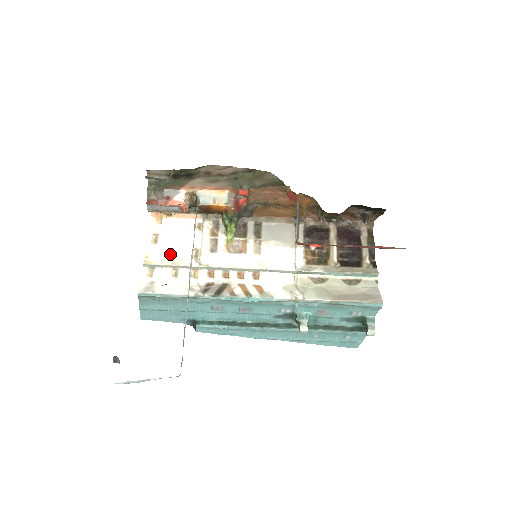
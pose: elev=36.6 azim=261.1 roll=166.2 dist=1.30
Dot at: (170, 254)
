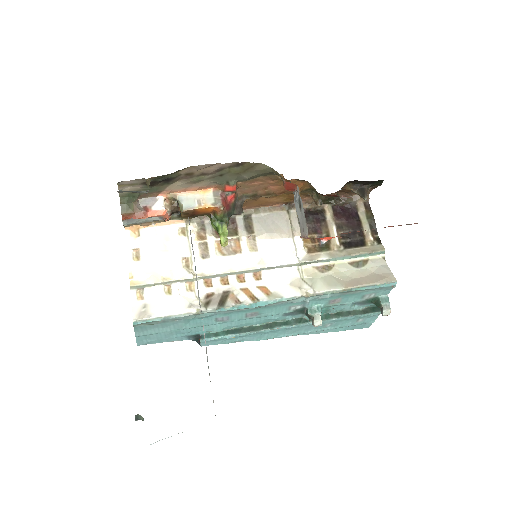
Dot at: (158, 269)
